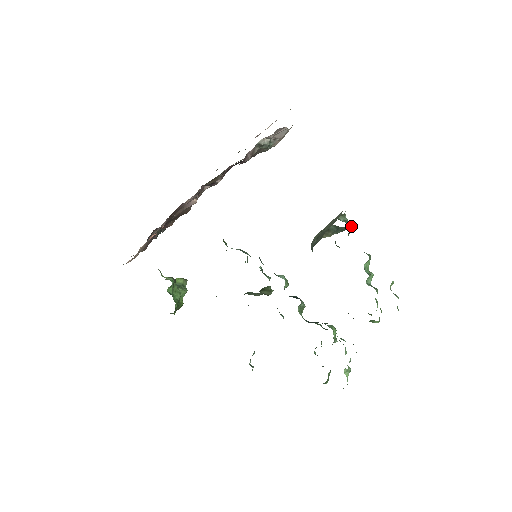
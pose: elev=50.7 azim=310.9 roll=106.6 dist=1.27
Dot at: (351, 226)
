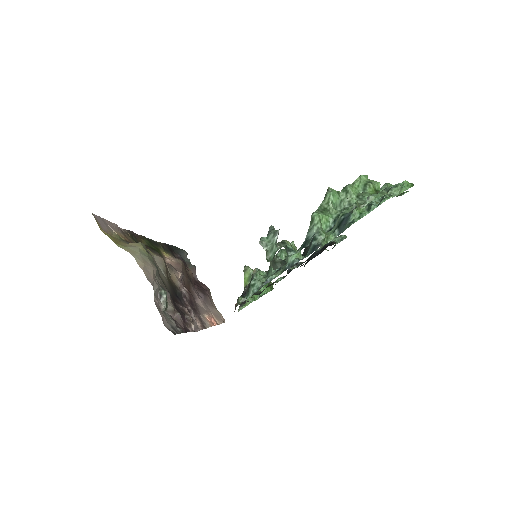
Dot at: (277, 237)
